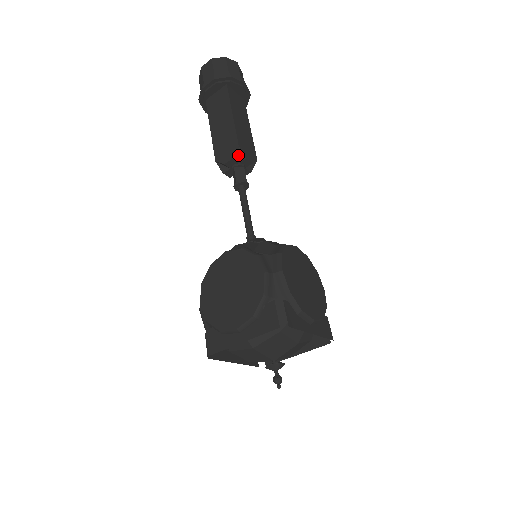
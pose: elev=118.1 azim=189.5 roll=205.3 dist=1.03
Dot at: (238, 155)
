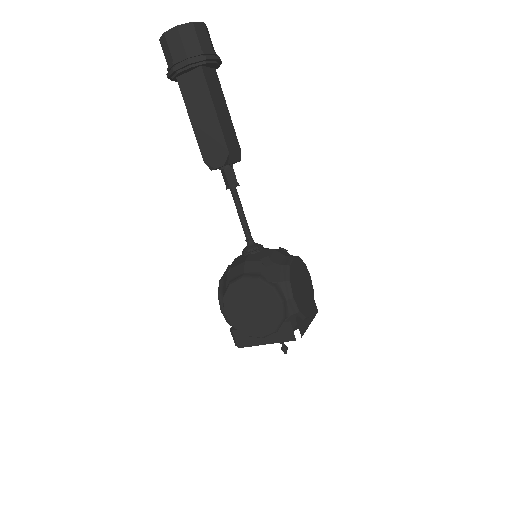
Dot at: (228, 160)
